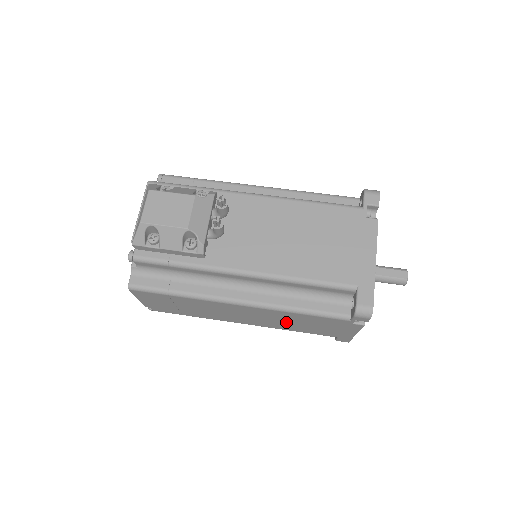
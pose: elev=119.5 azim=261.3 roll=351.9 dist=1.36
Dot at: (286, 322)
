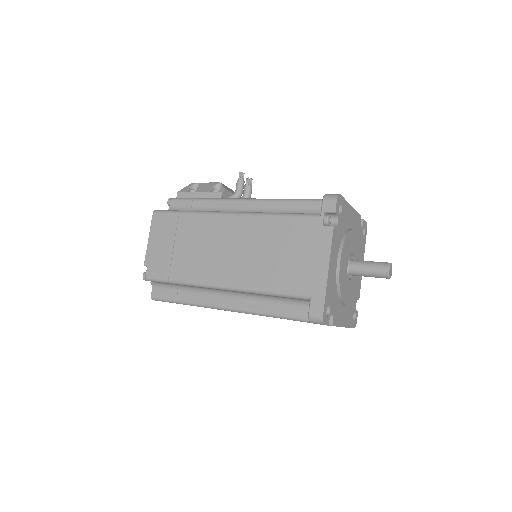
Dot at: (262, 254)
